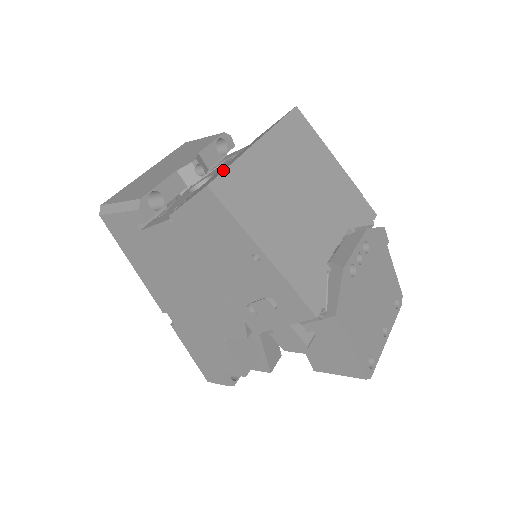
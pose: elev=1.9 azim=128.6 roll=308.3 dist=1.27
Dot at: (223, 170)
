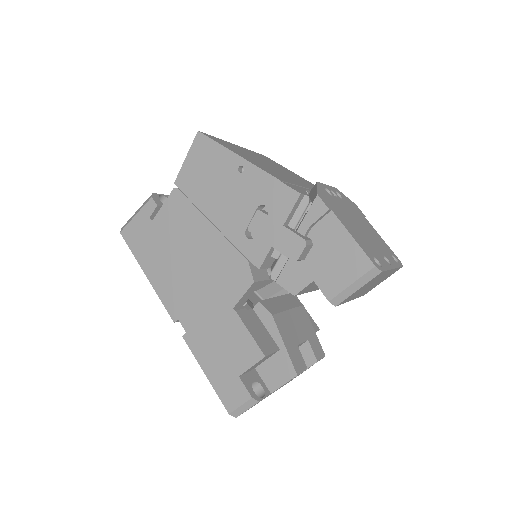
Dot at: occluded
